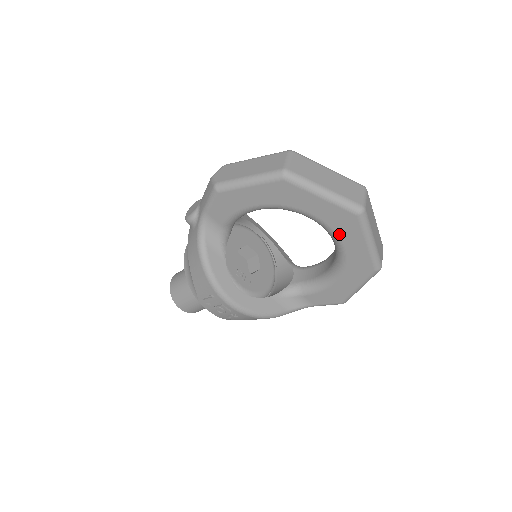
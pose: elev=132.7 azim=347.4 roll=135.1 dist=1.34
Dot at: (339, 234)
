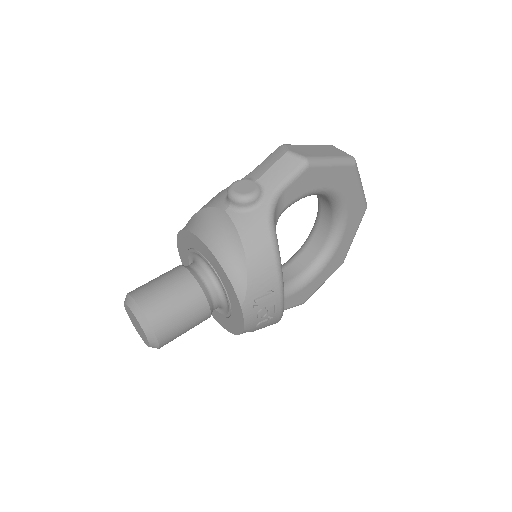
Dot at: (348, 226)
